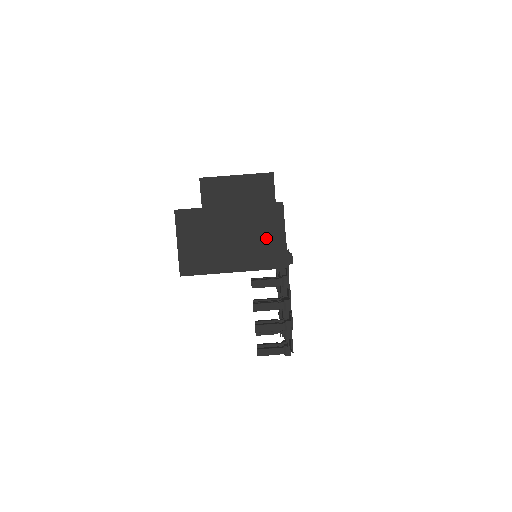
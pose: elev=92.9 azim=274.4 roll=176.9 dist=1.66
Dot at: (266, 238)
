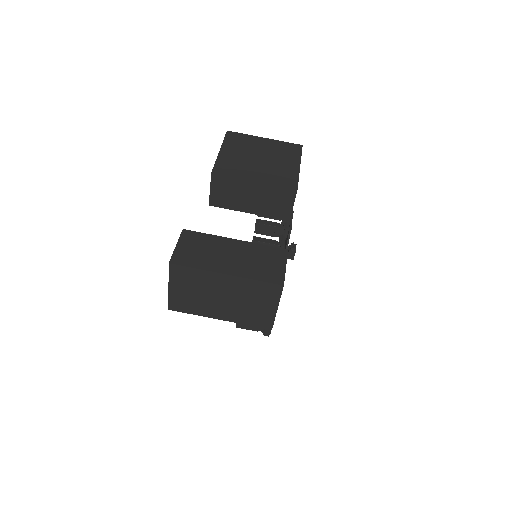
Dot at: (258, 306)
